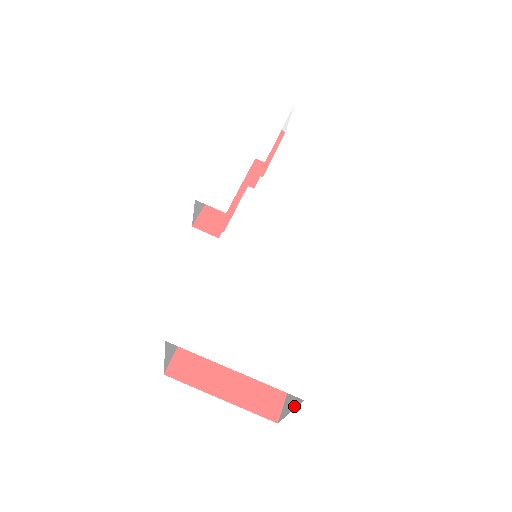
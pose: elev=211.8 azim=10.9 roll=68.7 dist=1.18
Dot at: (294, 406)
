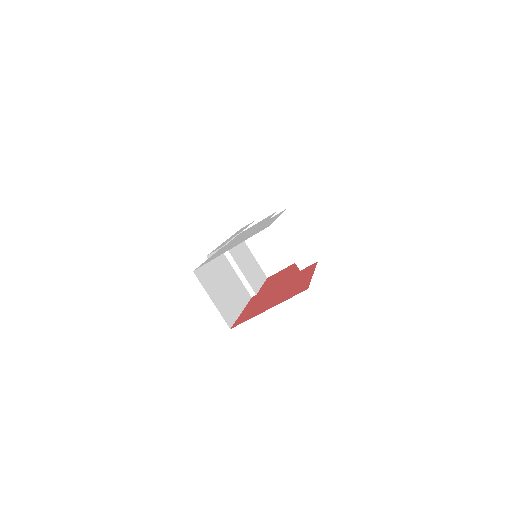
Dot at: occluded
